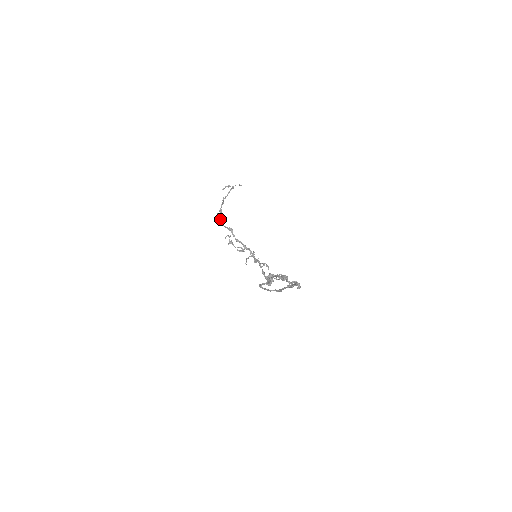
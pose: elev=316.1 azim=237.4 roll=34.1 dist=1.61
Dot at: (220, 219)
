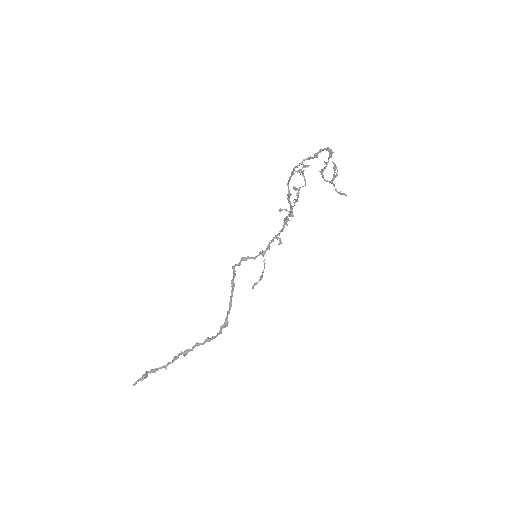
Dot at: (291, 176)
